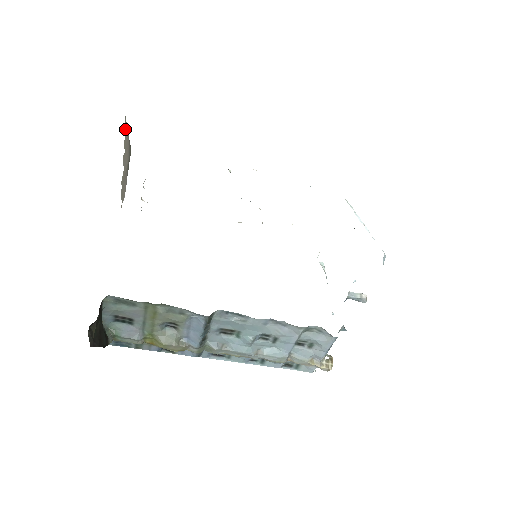
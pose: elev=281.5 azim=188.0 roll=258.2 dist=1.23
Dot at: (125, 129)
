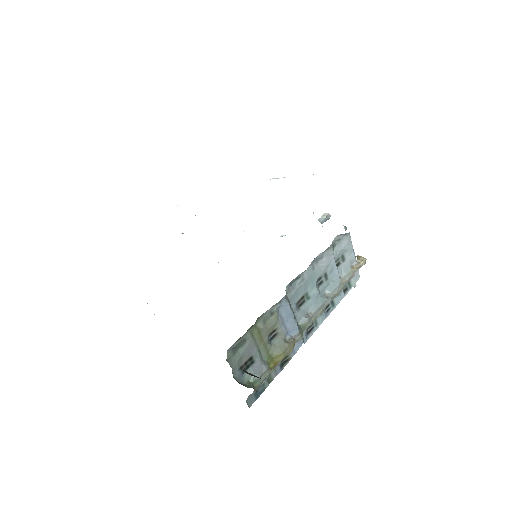
Dot at: occluded
